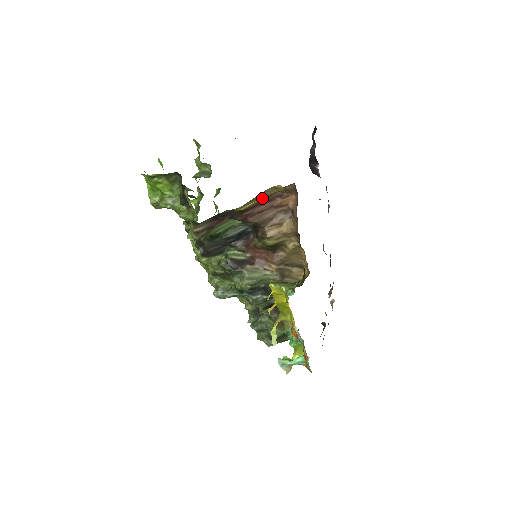
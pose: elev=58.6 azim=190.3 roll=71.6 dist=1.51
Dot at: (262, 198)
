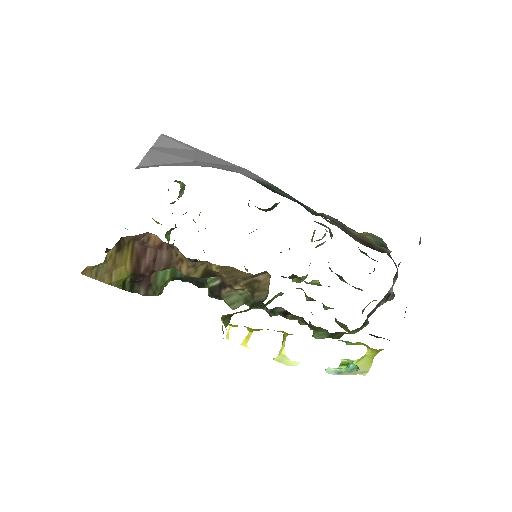
Dot at: (128, 258)
